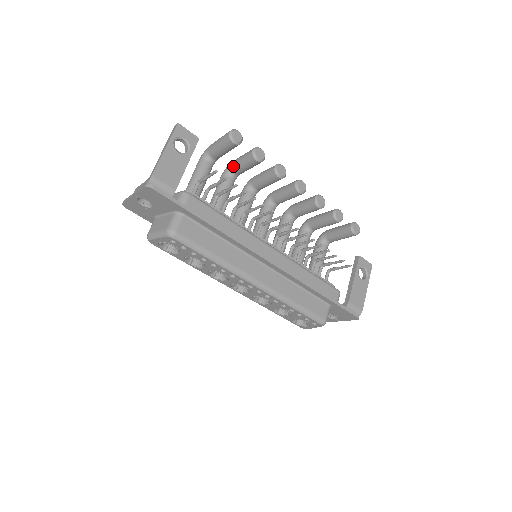
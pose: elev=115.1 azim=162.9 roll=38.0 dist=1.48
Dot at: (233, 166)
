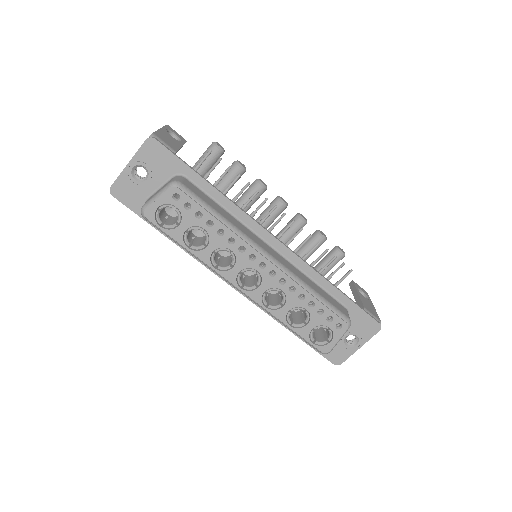
Dot at: occluded
